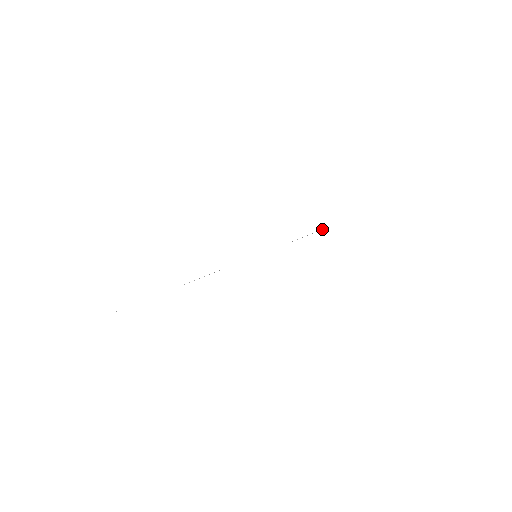
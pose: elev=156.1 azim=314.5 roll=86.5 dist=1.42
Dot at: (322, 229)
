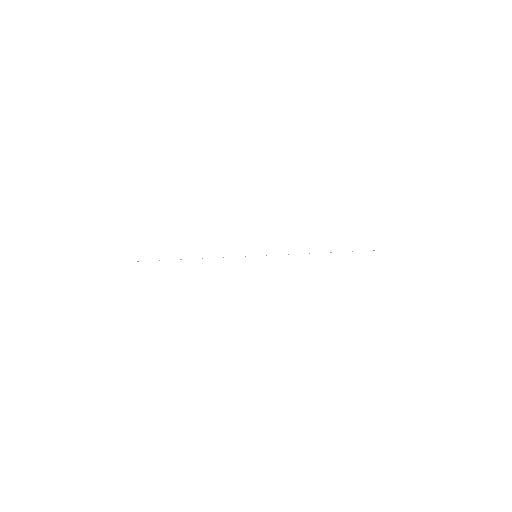
Dot at: occluded
